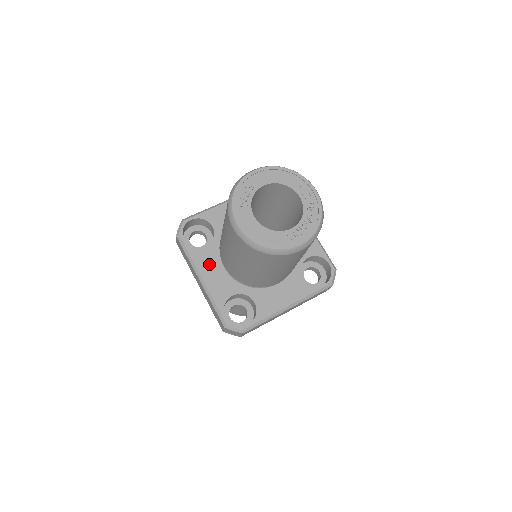
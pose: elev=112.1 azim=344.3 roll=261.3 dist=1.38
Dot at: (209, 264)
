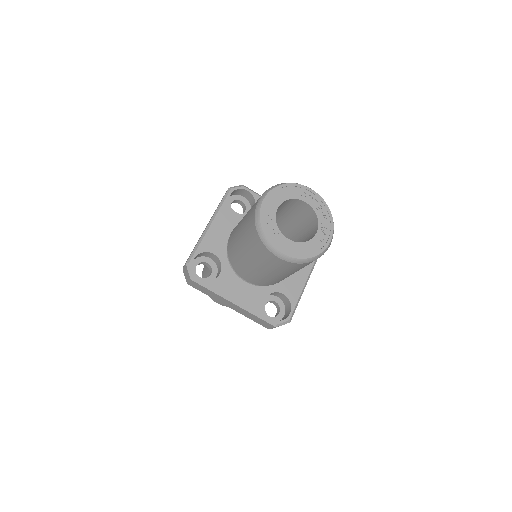
Dot at: (233, 286)
